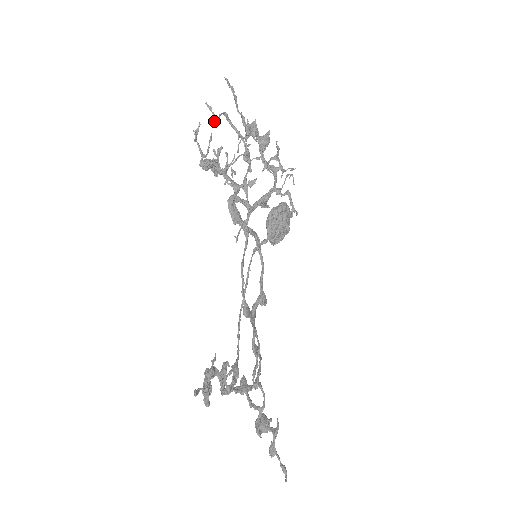
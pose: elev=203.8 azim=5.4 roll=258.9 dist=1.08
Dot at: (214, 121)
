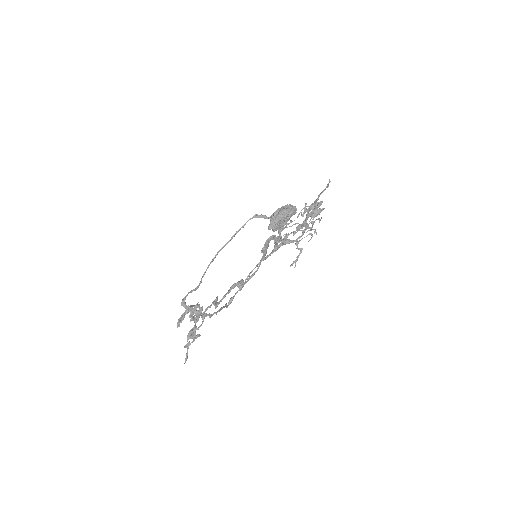
Dot at: (301, 213)
